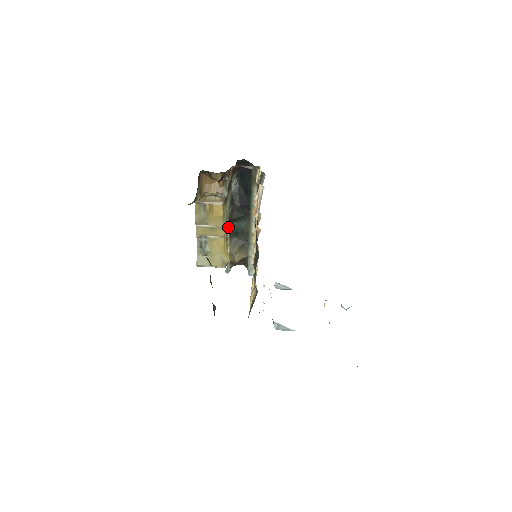
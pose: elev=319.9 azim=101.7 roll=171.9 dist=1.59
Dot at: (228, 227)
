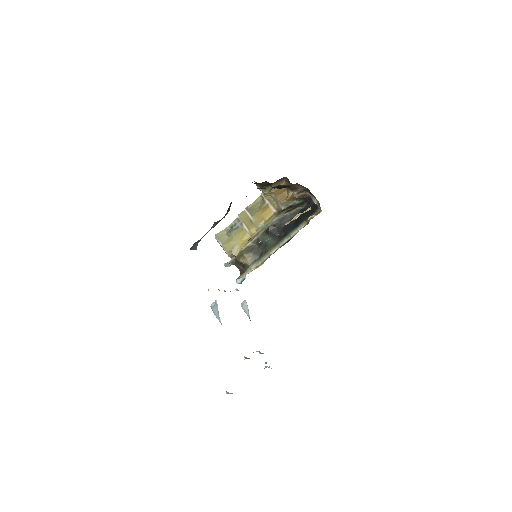
Dot at: (261, 233)
